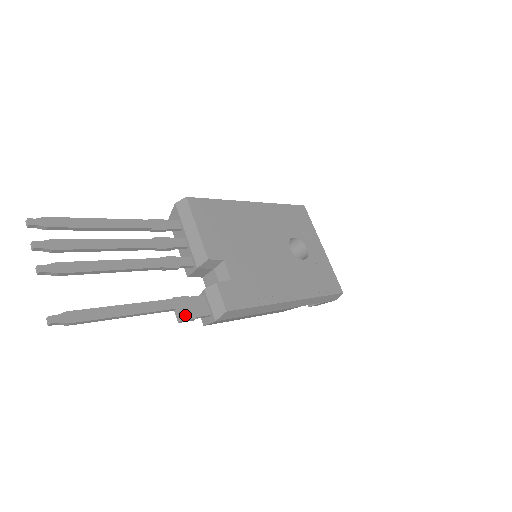
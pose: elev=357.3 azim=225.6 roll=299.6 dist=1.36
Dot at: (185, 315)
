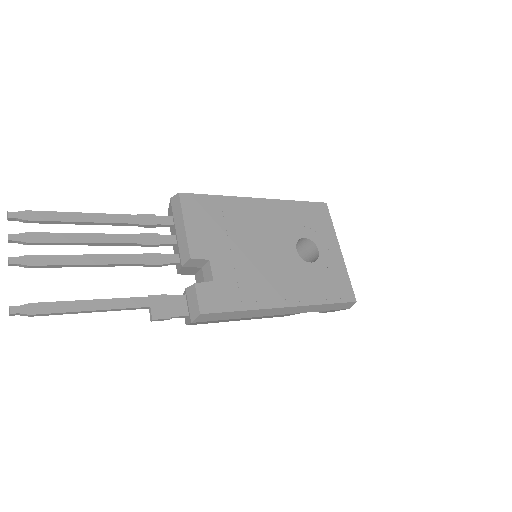
Dot at: (158, 314)
